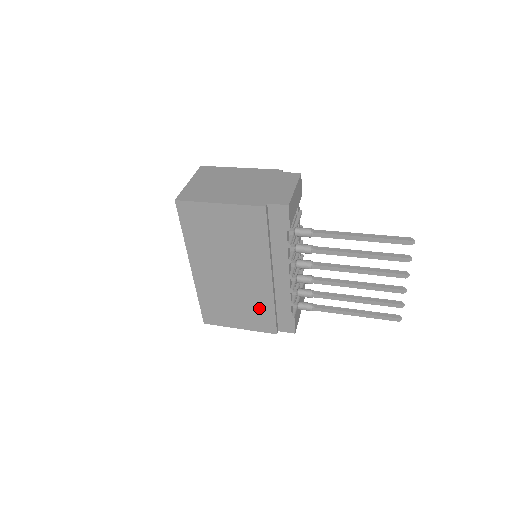
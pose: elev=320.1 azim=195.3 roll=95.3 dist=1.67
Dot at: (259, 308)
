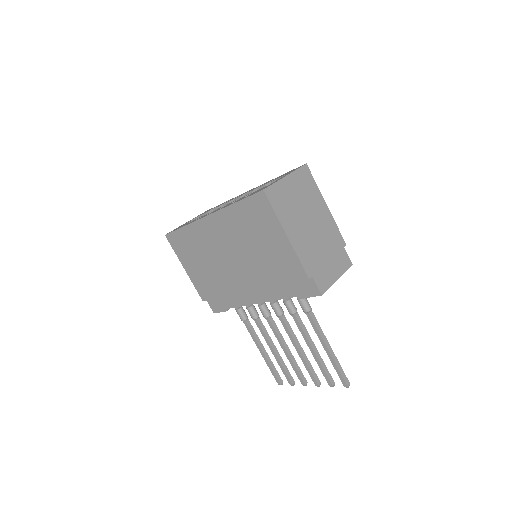
Dot at: (215, 284)
